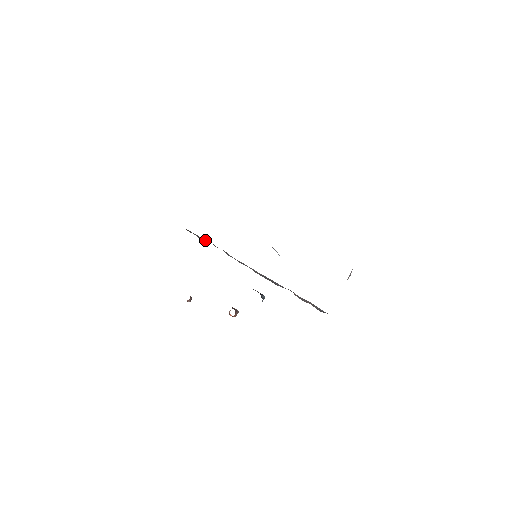
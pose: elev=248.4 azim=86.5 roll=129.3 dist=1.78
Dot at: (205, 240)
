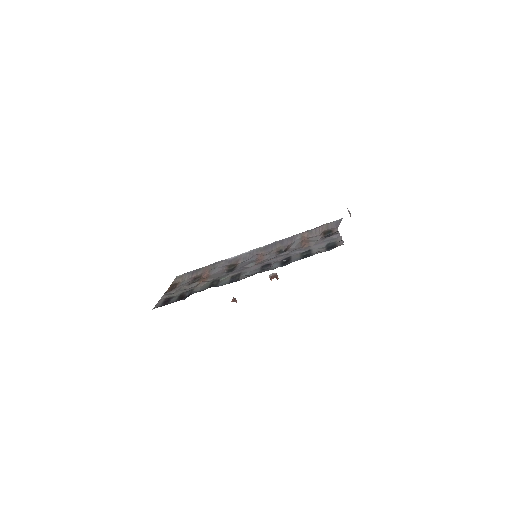
Dot at: (196, 271)
